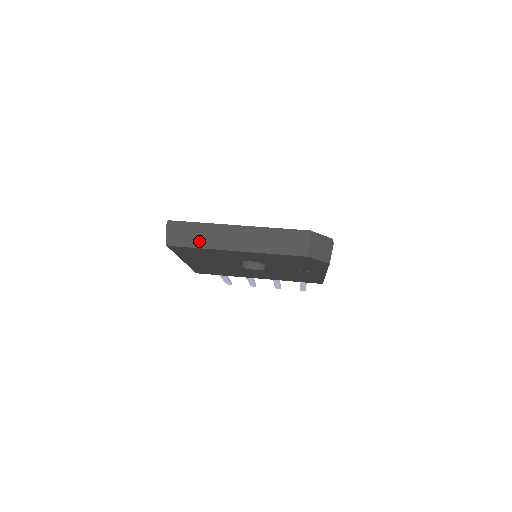
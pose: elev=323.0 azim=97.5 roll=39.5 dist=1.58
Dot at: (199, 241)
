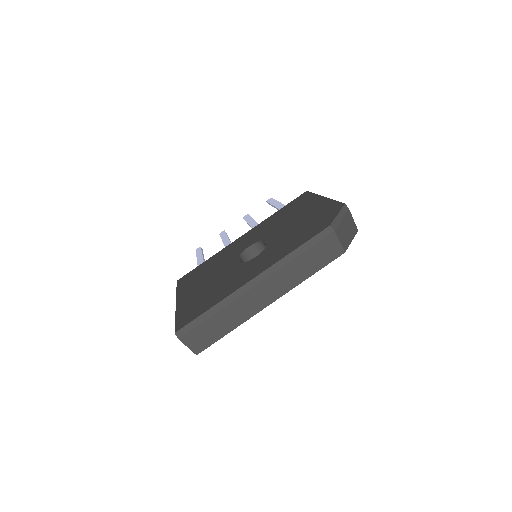
Dot at: (226, 325)
